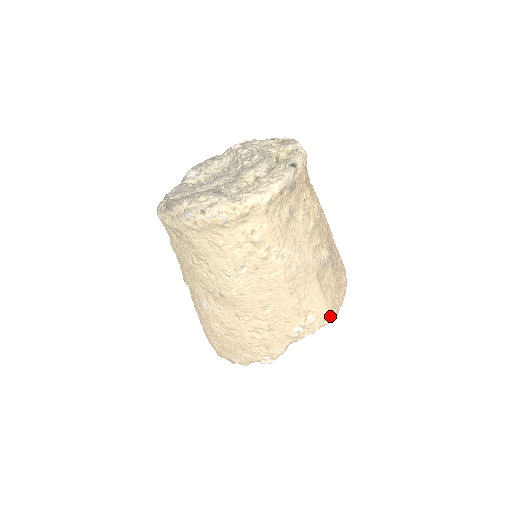
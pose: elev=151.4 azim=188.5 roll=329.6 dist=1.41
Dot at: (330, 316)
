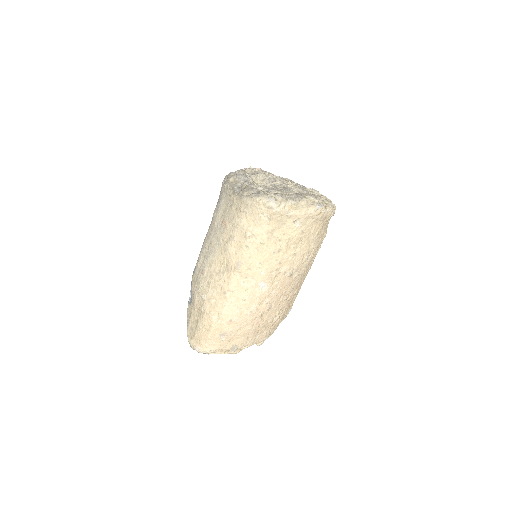
Dot at: occluded
